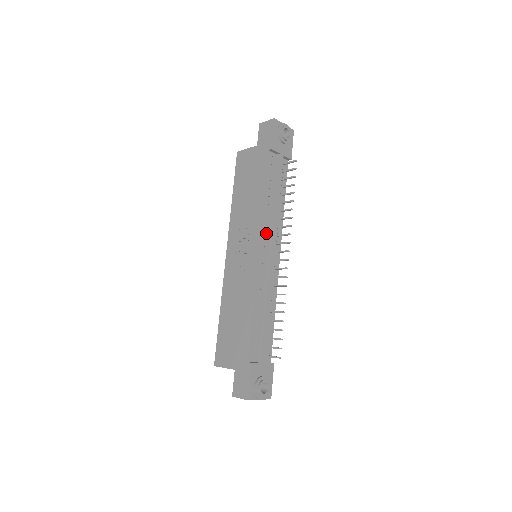
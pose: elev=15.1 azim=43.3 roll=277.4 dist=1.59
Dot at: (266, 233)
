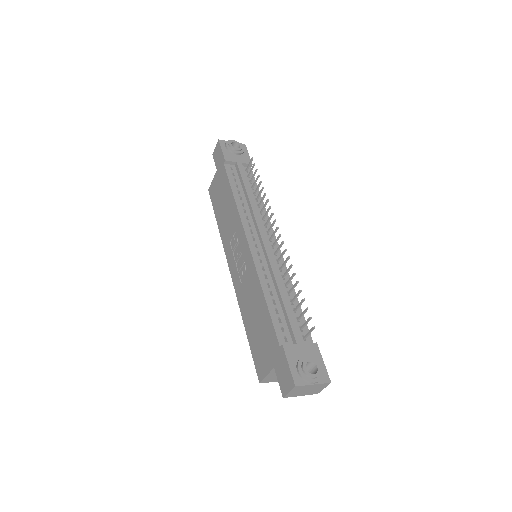
Dot at: (250, 226)
